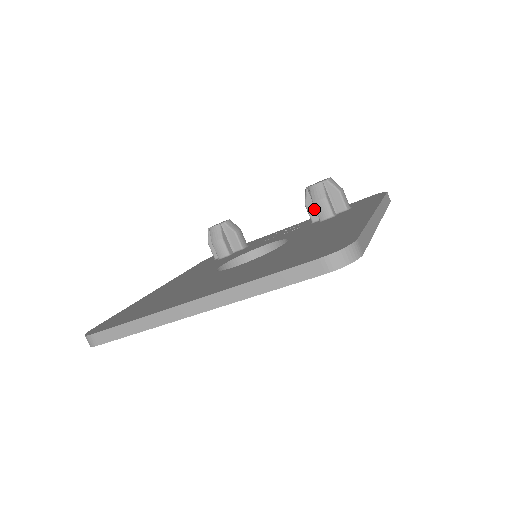
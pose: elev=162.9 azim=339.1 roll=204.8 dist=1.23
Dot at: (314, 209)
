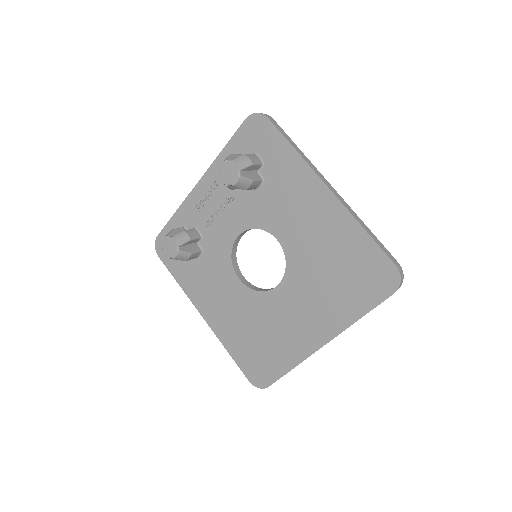
Dot at: occluded
